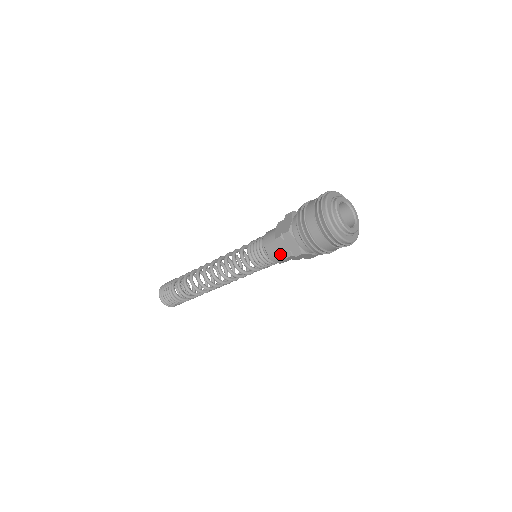
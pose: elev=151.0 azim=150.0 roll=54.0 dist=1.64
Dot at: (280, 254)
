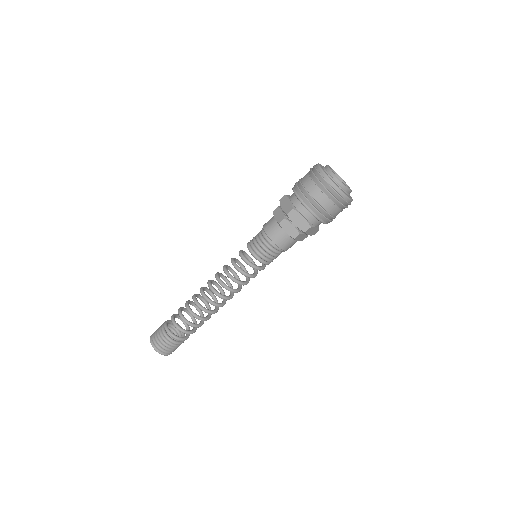
Dot at: (287, 238)
